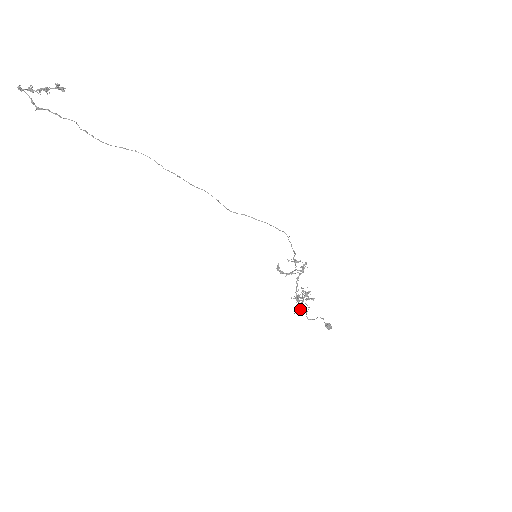
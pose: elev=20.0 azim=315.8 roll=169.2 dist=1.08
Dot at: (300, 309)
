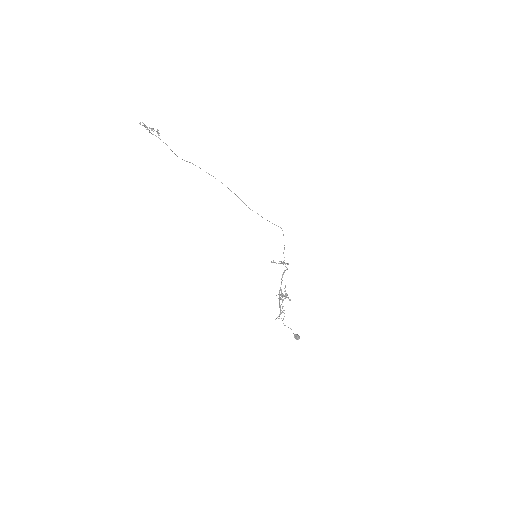
Dot at: occluded
